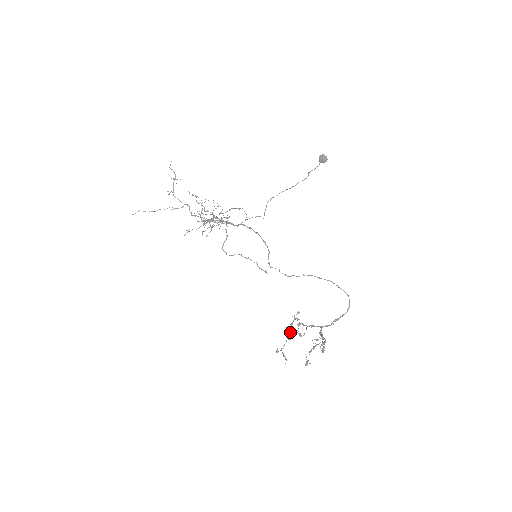
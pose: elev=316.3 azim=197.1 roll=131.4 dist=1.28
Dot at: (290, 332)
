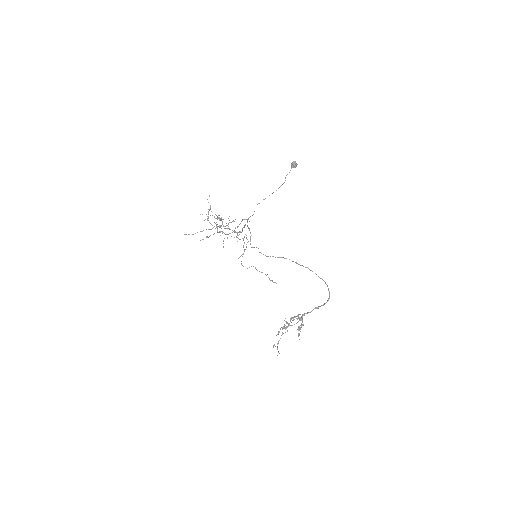
Dot at: occluded
